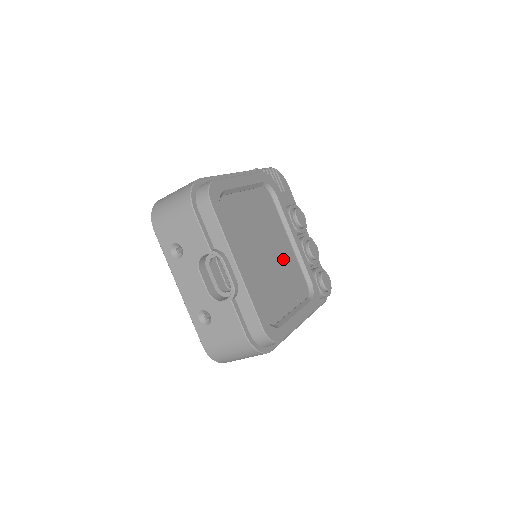
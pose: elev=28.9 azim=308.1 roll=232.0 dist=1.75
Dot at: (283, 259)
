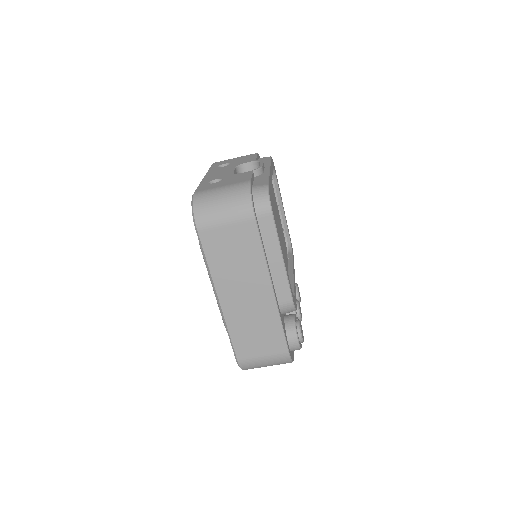
Dot at: occluded
